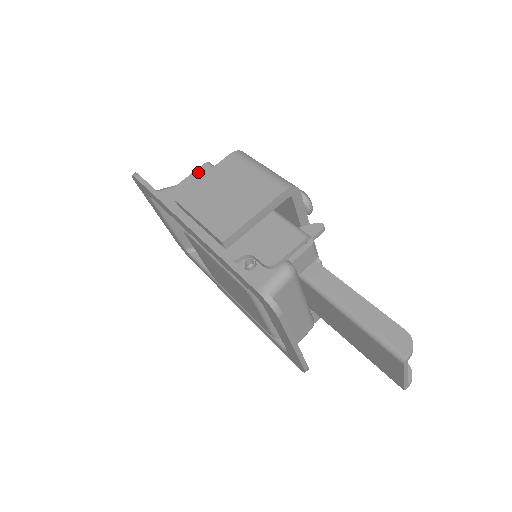
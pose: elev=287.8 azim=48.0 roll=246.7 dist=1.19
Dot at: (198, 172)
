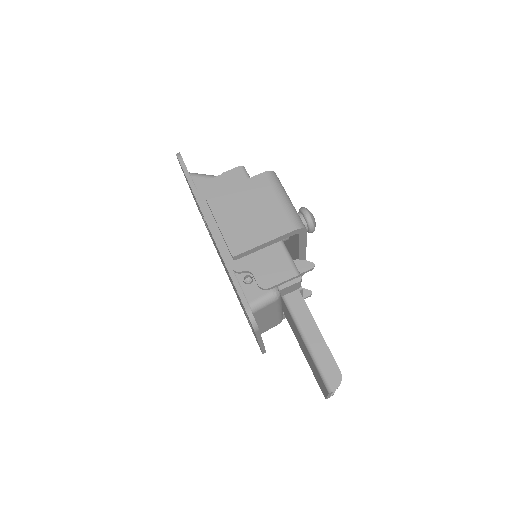
Dot at: (232, 173)
